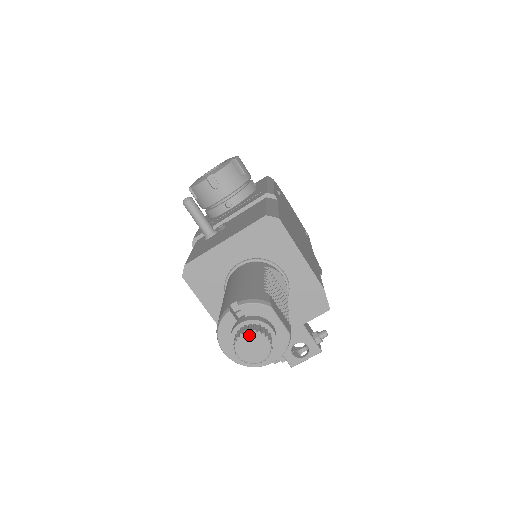
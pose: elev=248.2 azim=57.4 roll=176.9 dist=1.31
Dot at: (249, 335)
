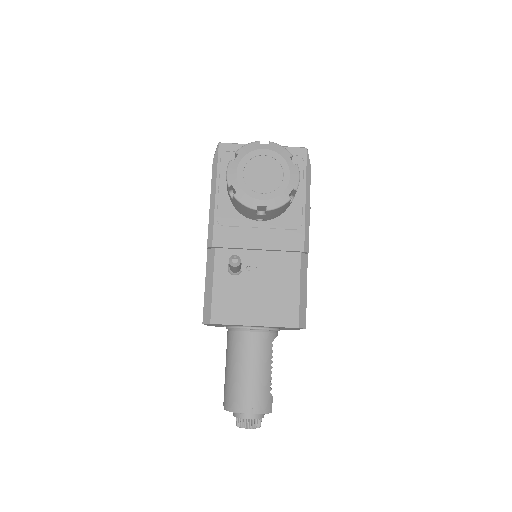
Dot at: (252, 428)
